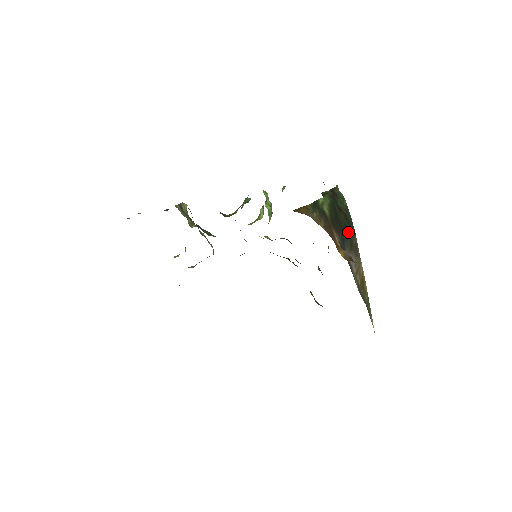
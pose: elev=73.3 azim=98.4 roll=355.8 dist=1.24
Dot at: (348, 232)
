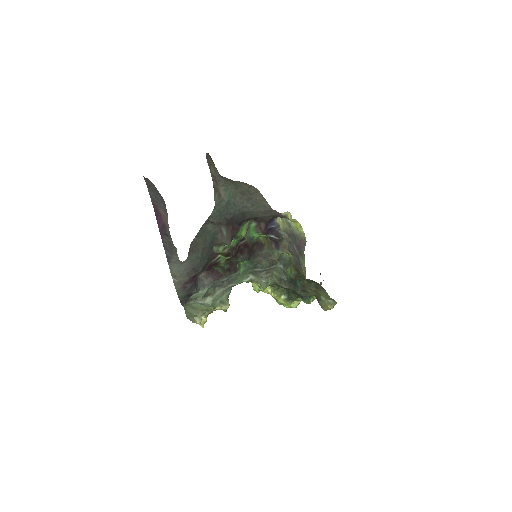
Dot at: occluded
